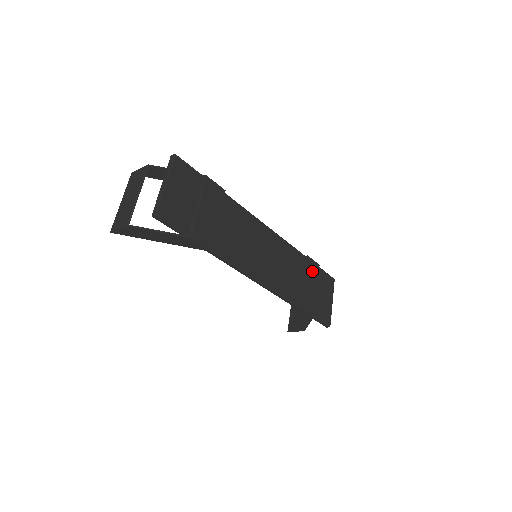
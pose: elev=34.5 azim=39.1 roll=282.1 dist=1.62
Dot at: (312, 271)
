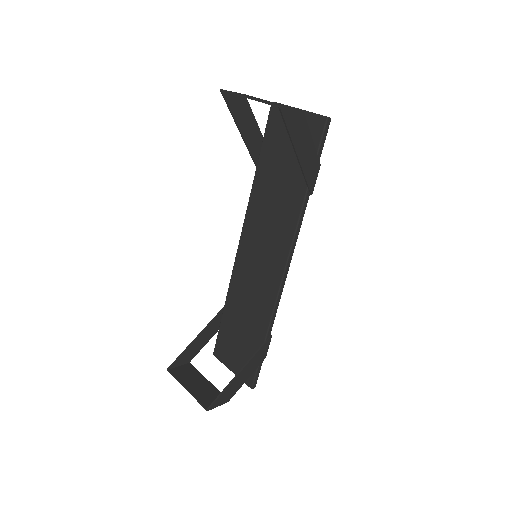
Dot at: occluded
